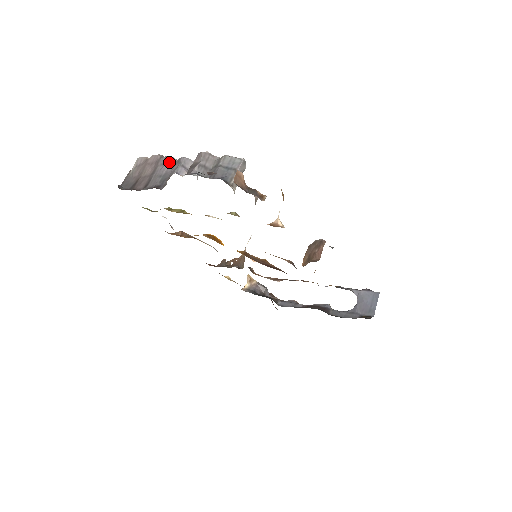
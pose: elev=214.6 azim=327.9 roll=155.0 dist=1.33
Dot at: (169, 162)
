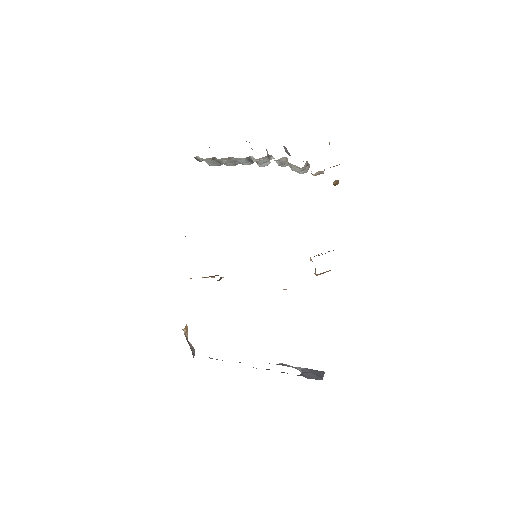
Dot at: occluded
